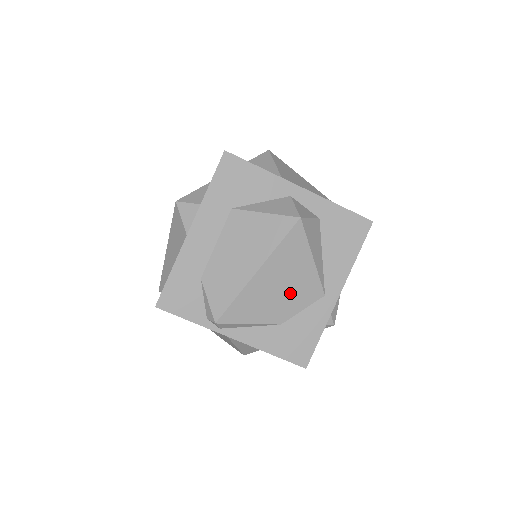
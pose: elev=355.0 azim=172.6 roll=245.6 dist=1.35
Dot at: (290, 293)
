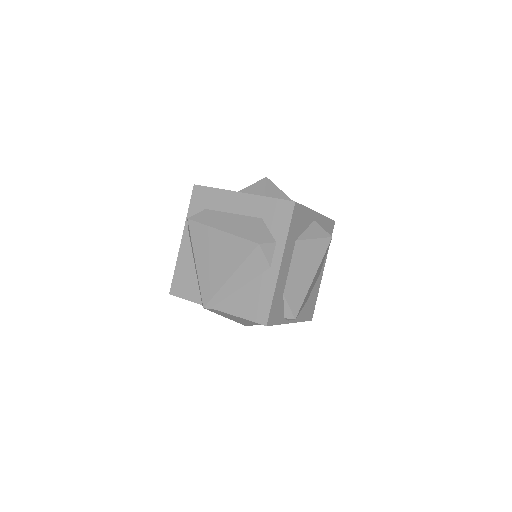
Dot at: occluded
